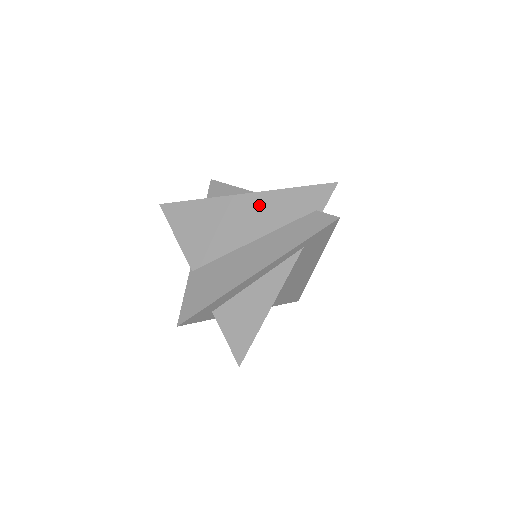
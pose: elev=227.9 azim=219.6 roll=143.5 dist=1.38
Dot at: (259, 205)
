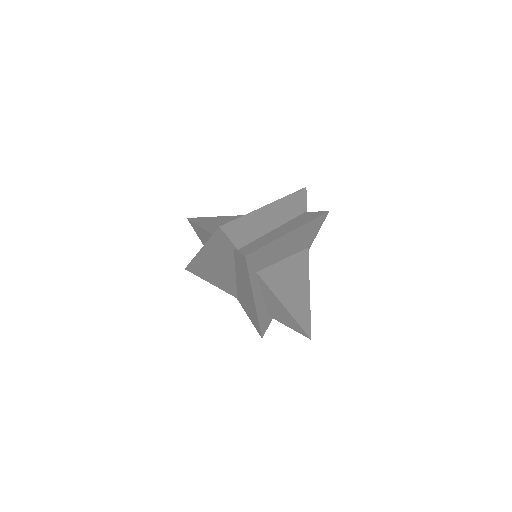
Dot at: (212, 255)
